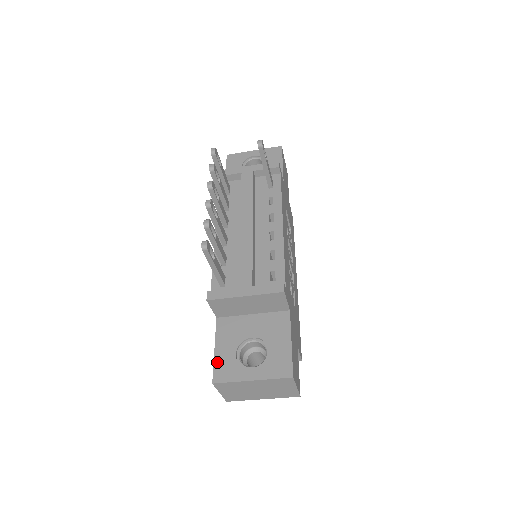
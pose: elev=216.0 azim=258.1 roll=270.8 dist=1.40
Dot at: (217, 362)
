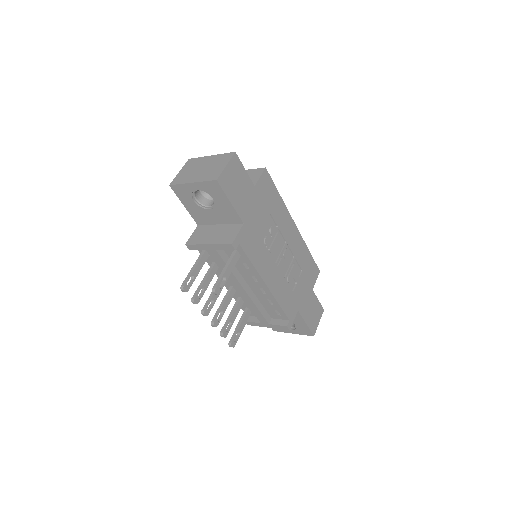
Dot at: occluded
